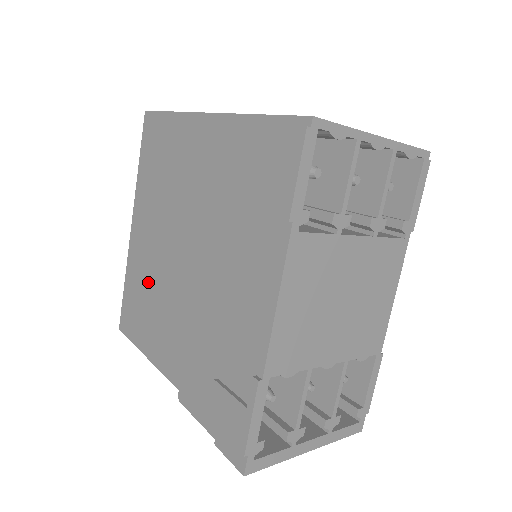
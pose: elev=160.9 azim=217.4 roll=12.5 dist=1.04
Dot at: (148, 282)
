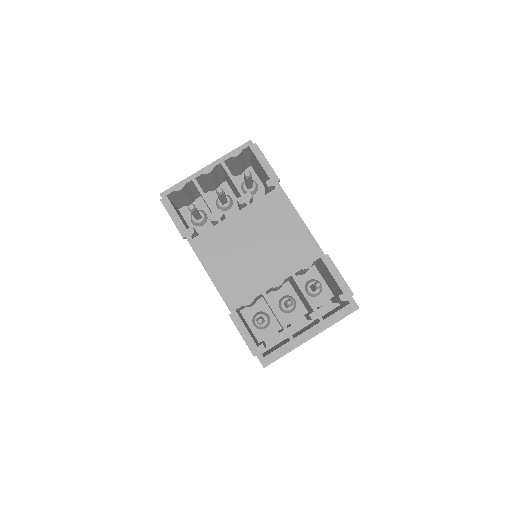
Dot at: occluded
